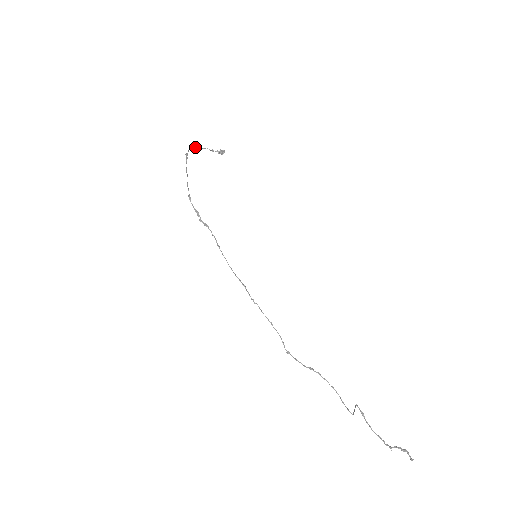
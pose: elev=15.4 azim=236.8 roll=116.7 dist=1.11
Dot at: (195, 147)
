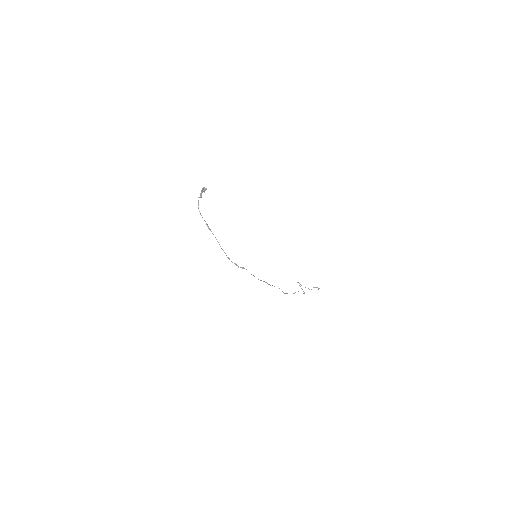
Dot at: occluded
